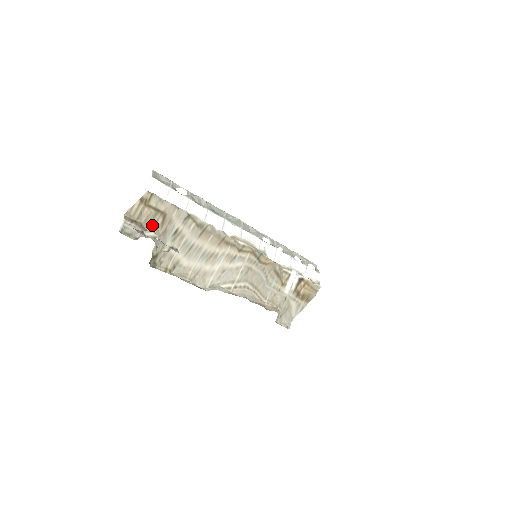
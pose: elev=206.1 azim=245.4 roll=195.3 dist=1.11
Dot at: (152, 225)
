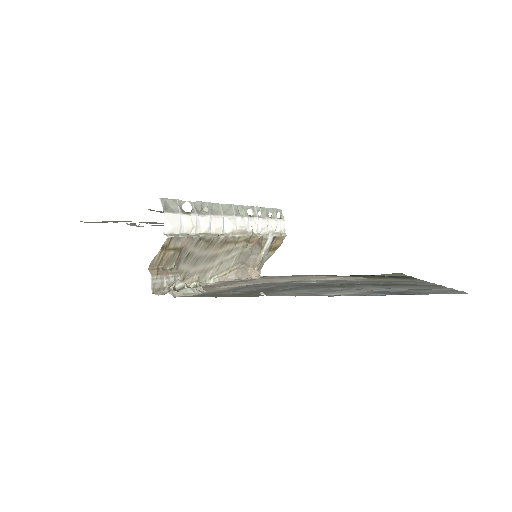
Dot at: (171, 263)
